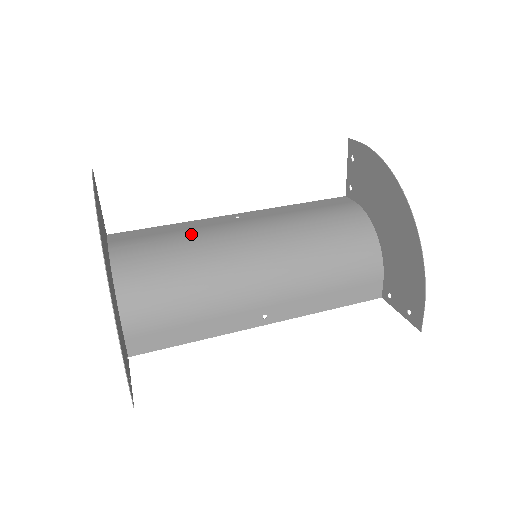
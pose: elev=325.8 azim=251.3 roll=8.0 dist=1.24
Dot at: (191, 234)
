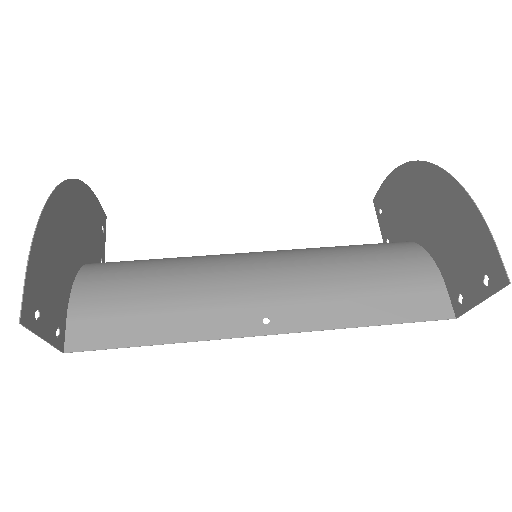
Dot at: occluded
